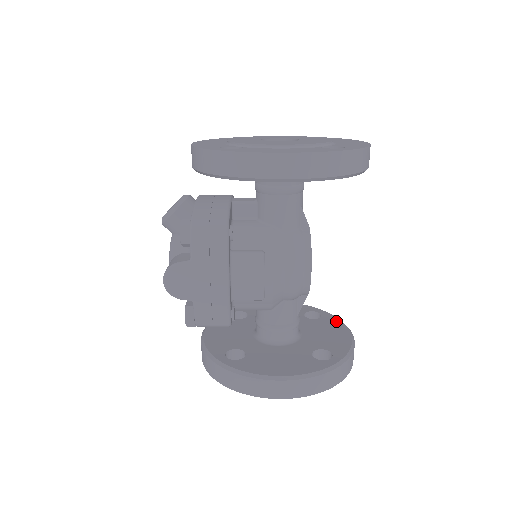
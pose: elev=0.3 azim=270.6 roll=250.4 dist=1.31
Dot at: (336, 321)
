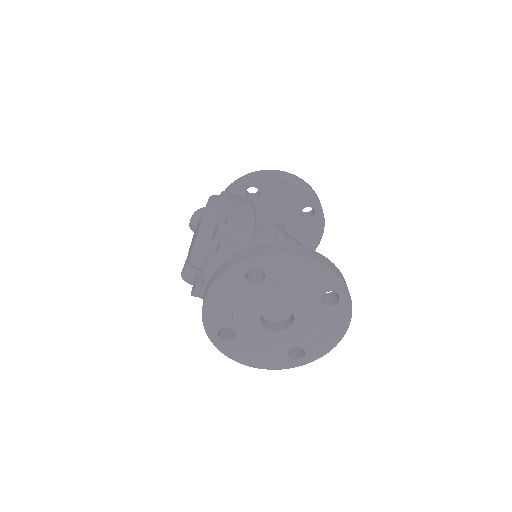
Dot at: occluded
